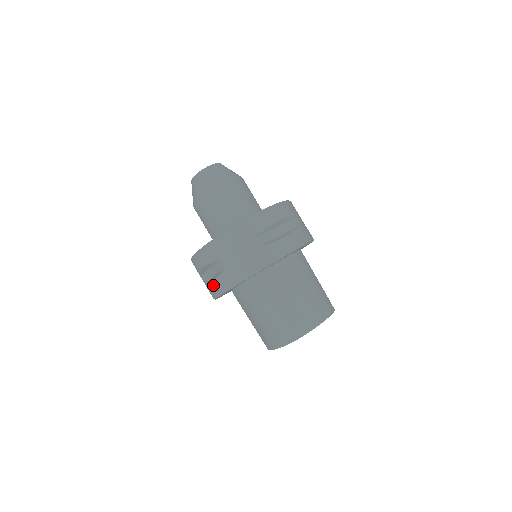
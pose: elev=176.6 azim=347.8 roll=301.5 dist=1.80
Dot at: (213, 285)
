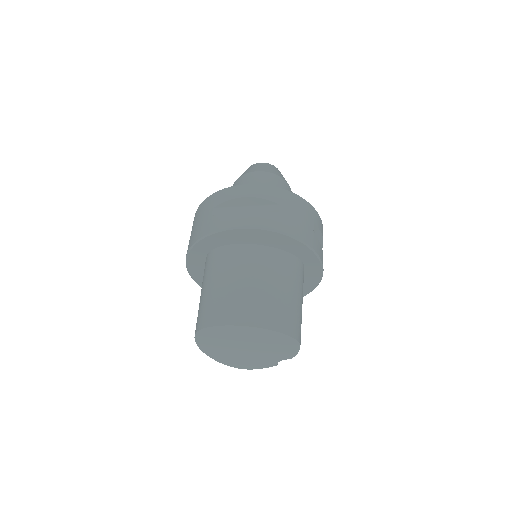
Dot at: occluded
